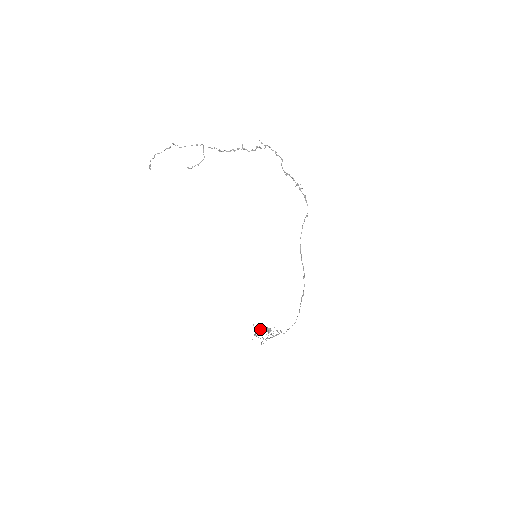
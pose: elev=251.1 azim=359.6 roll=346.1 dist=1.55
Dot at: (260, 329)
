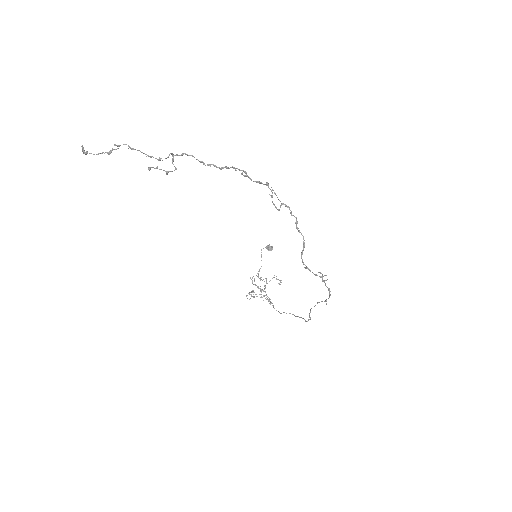
Dot at: (257, 276)
